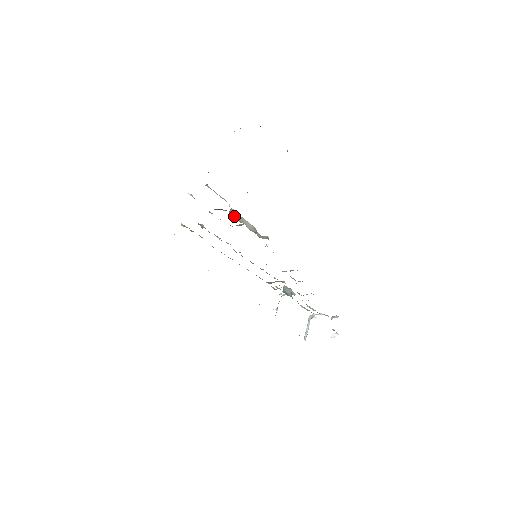
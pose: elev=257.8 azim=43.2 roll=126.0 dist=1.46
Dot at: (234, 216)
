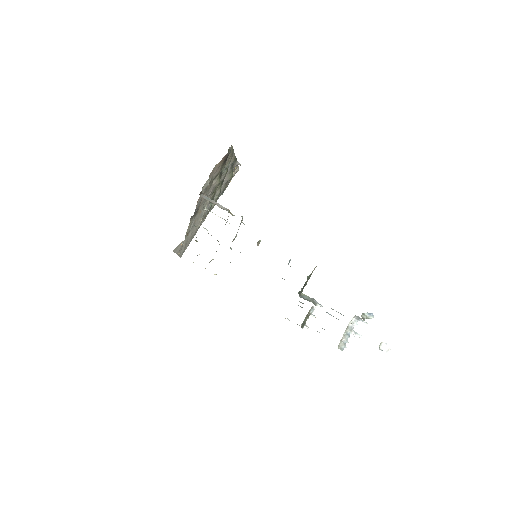
Dot at: occluded
